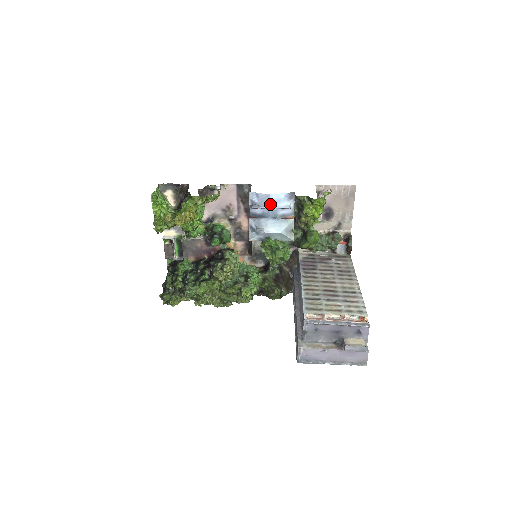
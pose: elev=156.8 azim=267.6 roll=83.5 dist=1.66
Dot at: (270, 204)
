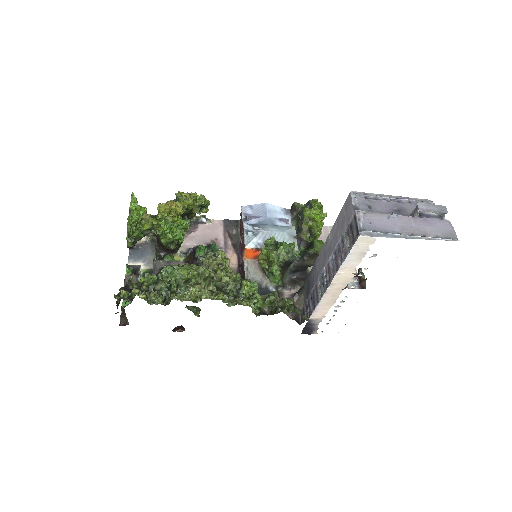
Dot at: (266, 212)
